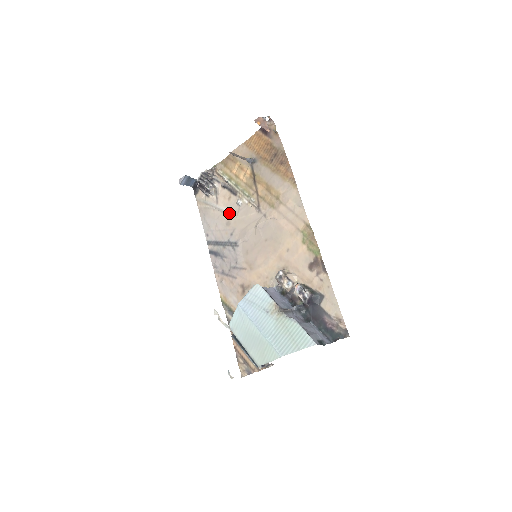
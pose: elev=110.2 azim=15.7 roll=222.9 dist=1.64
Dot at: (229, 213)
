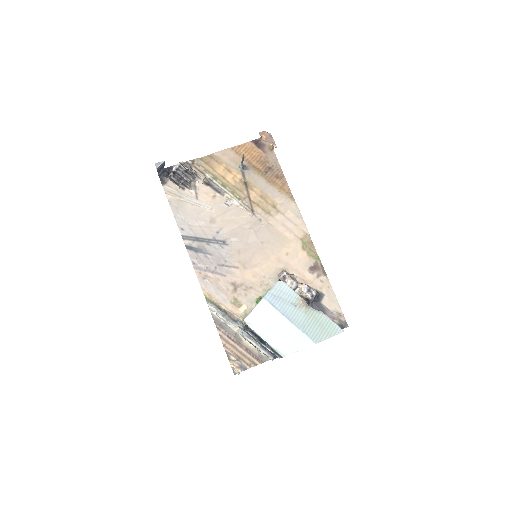
Dot at: (214, 211)
